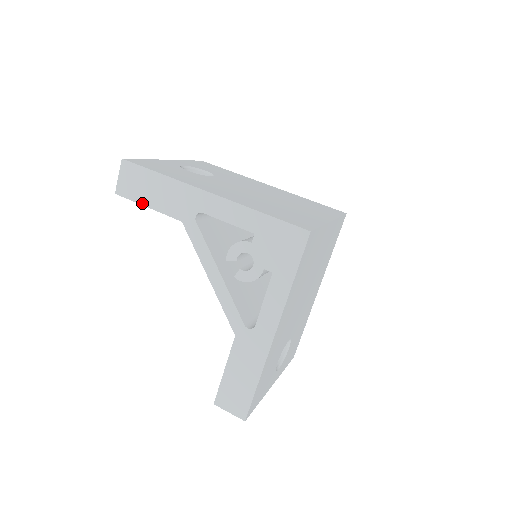
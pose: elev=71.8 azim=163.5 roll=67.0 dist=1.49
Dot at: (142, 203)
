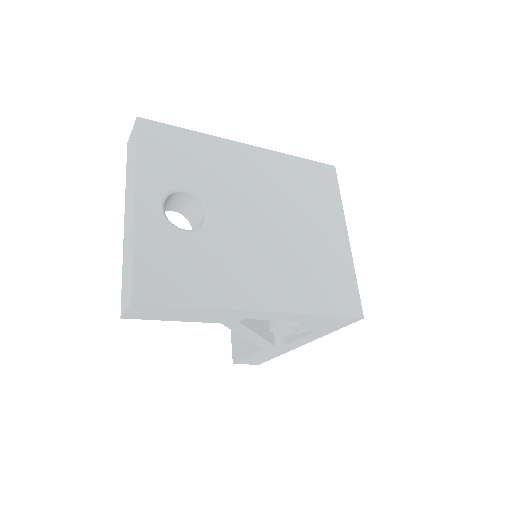
Dot at: (165, 320)
